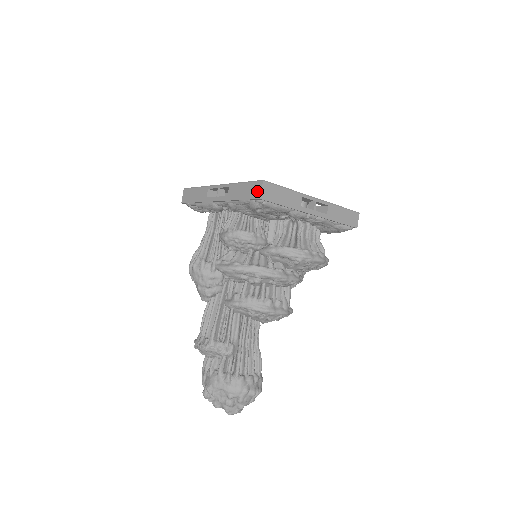
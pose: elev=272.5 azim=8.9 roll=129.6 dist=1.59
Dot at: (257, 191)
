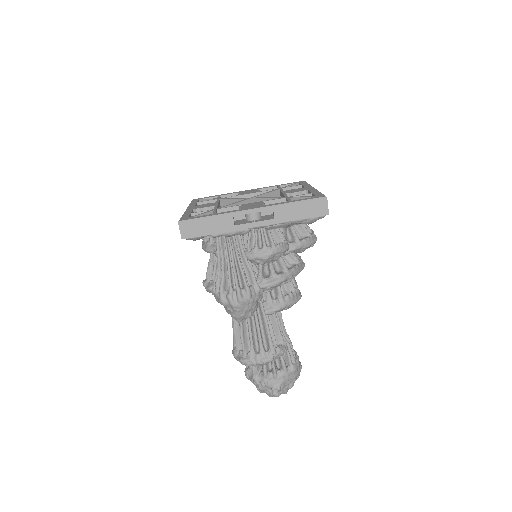
Dot at: (322, 208)
